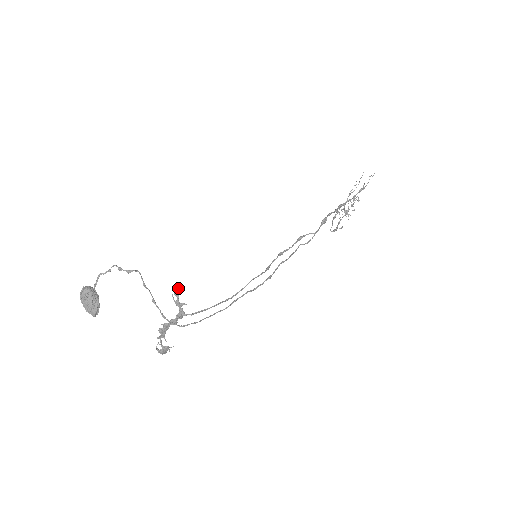
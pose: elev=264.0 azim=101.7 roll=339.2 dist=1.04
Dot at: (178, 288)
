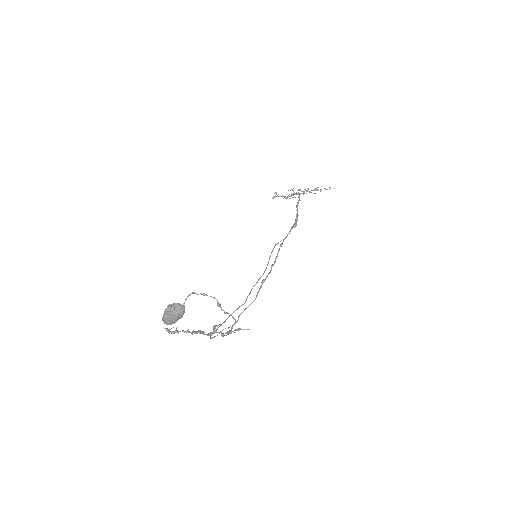
Dot at: (242, 329)
